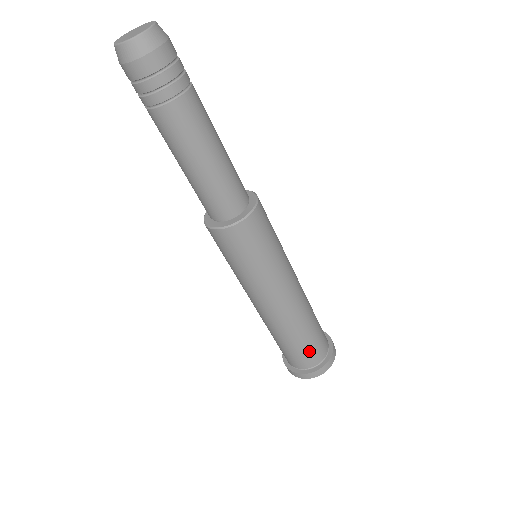
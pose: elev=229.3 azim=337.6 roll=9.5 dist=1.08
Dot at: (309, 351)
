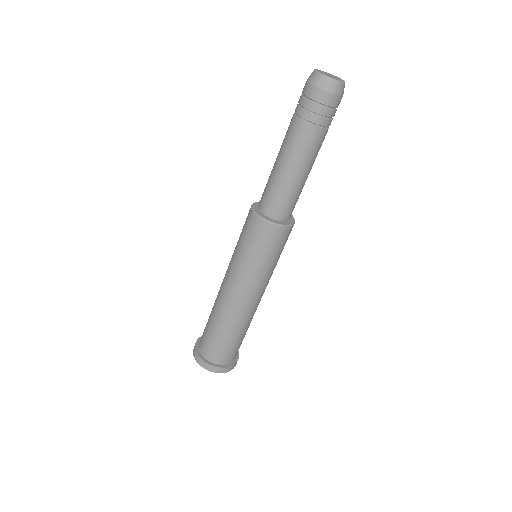
Dot at: (240, 344)
